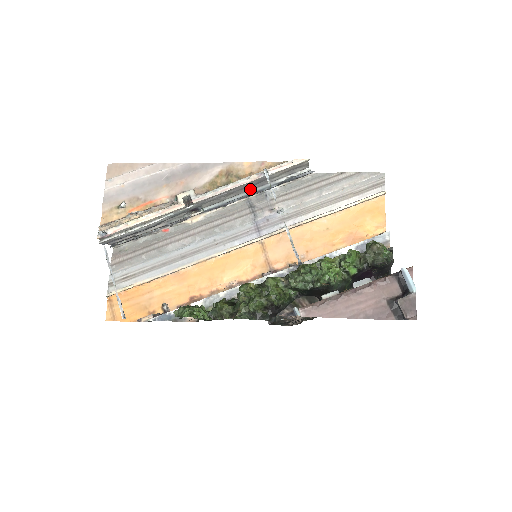
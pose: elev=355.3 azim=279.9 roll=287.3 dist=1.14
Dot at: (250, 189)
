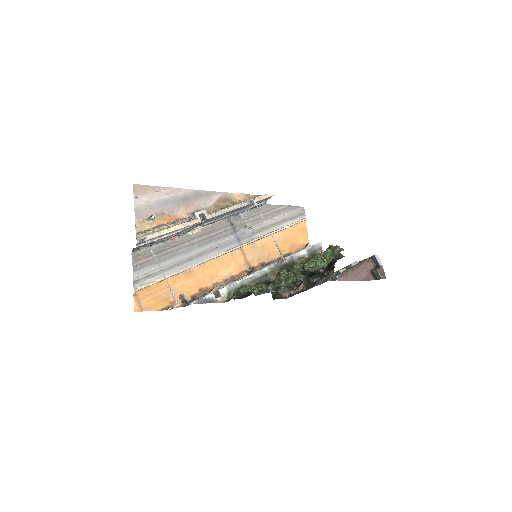
Dot at: occluded
